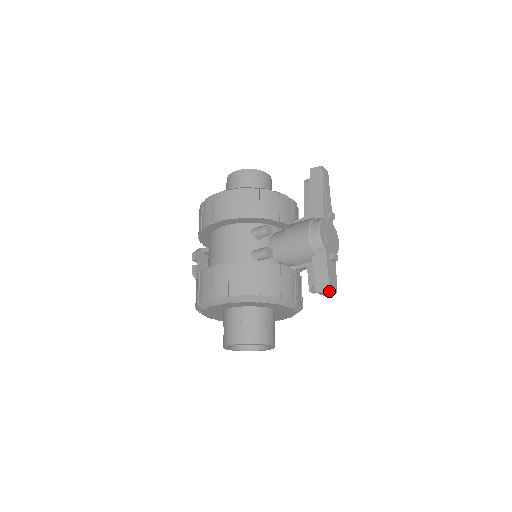
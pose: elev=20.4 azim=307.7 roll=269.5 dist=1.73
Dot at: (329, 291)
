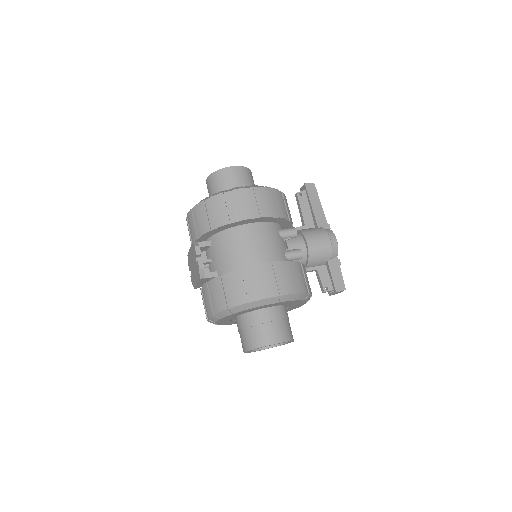
Dot at: occluded
